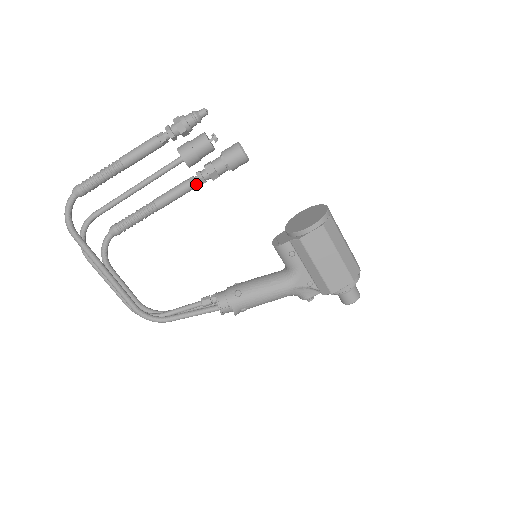
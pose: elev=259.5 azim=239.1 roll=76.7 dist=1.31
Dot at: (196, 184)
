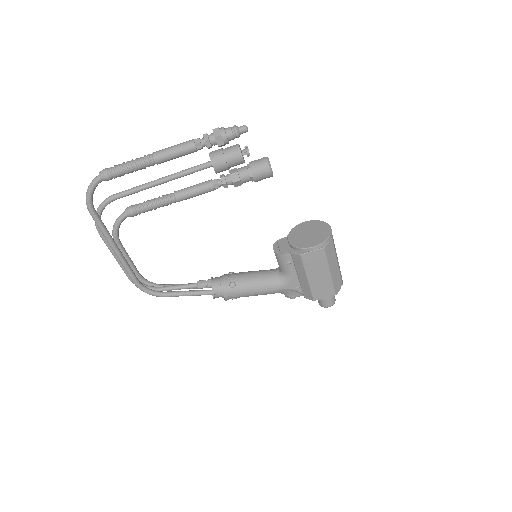
Dot at: (218, 187)
